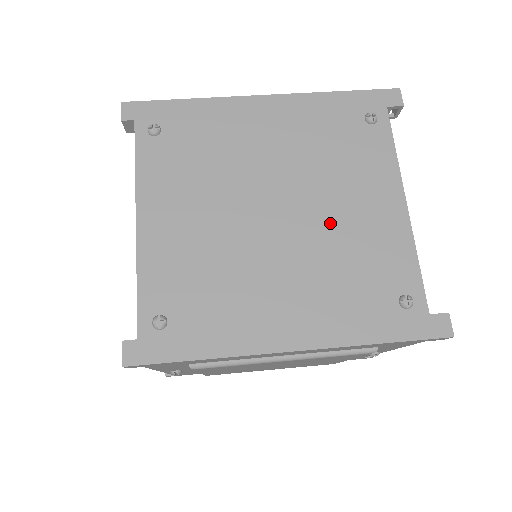
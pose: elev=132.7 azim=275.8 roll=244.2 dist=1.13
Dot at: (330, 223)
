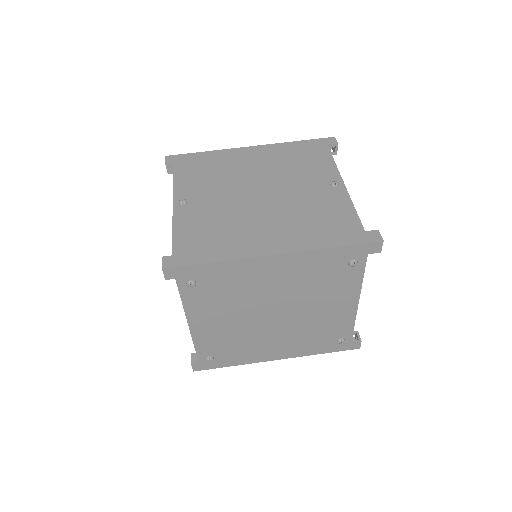
Dot at: (308, 317)
